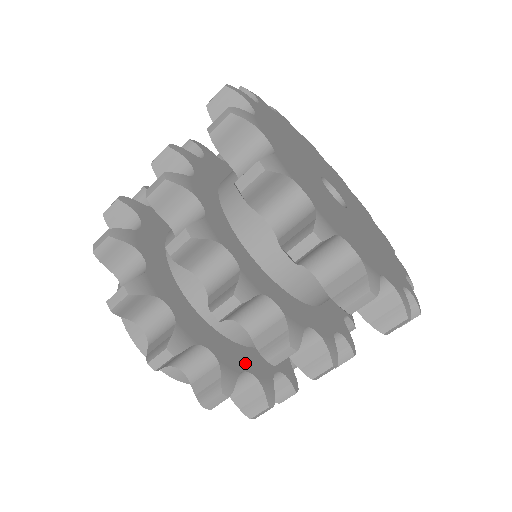
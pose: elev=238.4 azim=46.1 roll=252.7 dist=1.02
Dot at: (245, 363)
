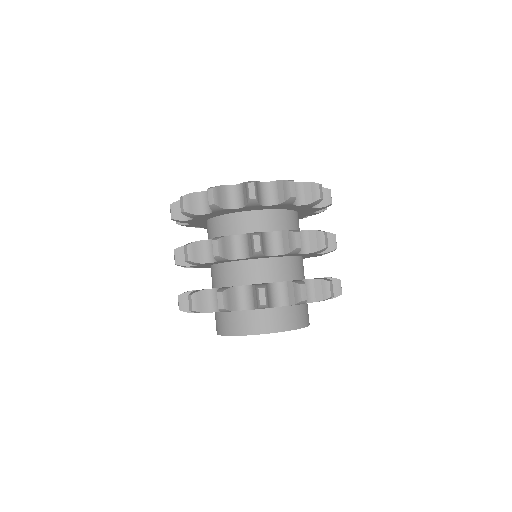
Dot at: occluded
